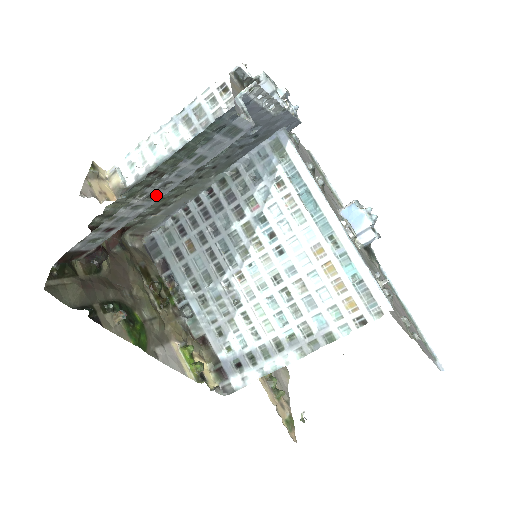
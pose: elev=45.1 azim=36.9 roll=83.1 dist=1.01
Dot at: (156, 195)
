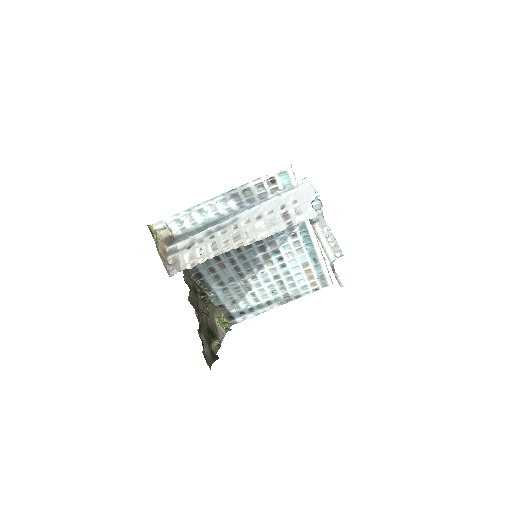
Dot at: occluded
